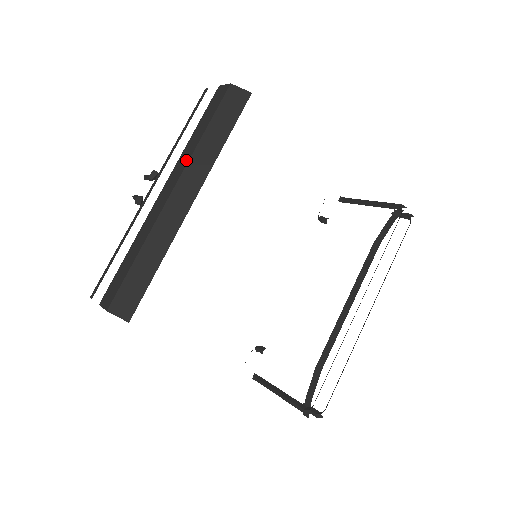
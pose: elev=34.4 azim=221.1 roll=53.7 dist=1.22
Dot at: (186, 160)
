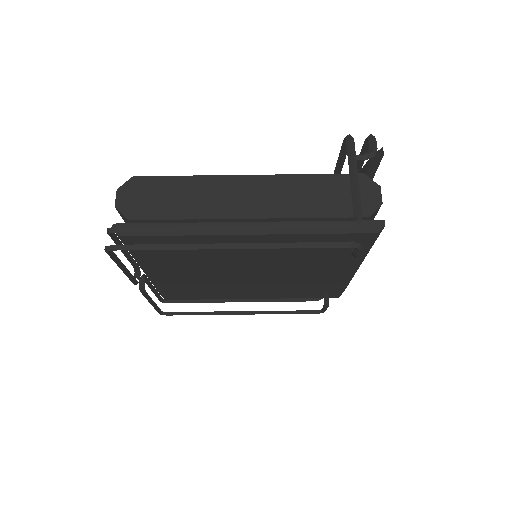
Dot at: occluded
